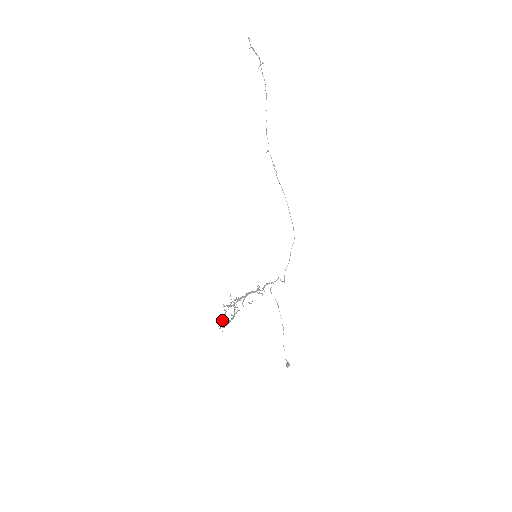
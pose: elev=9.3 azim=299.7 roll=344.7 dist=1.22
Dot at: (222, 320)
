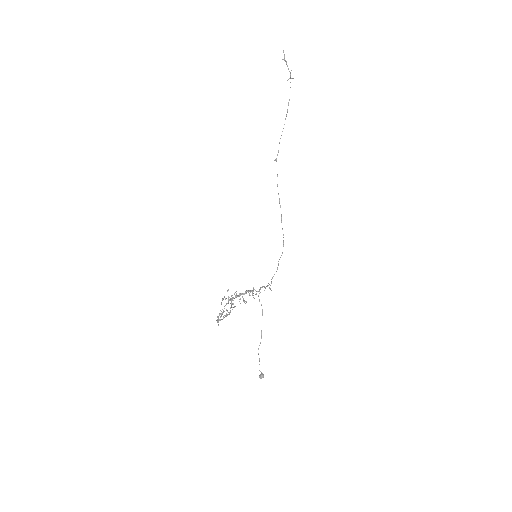
Dot at: occluded
